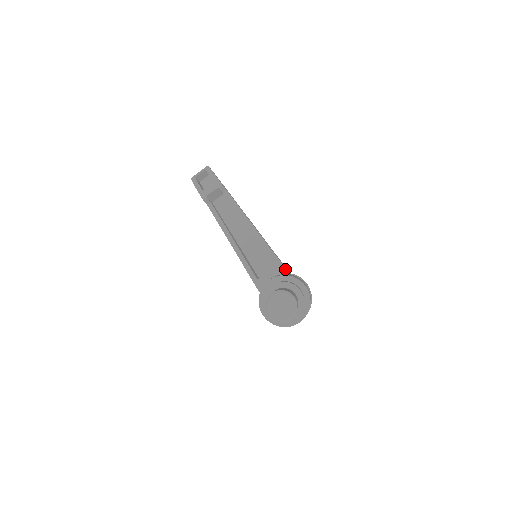
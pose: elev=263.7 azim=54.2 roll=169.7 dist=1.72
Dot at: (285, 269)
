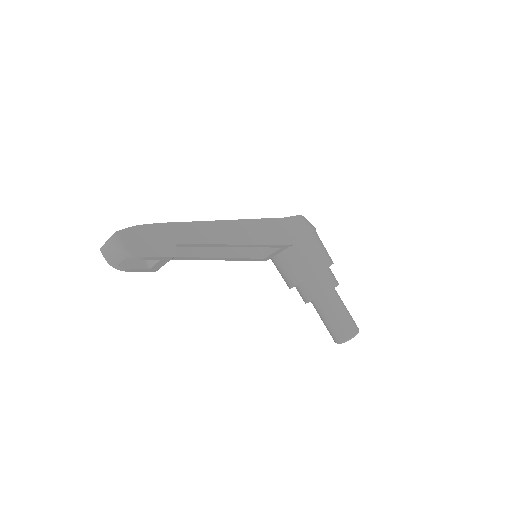
Dot at: (291, 246)
